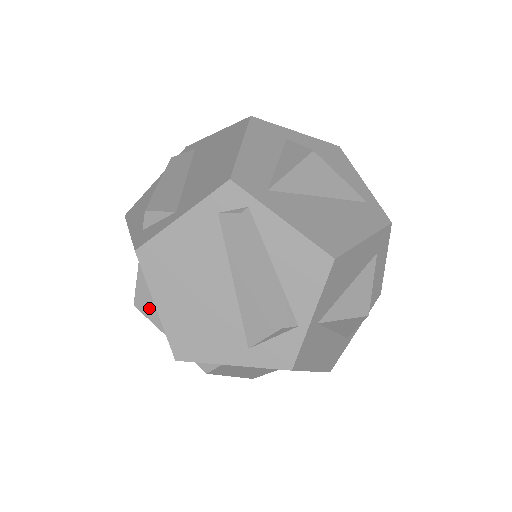
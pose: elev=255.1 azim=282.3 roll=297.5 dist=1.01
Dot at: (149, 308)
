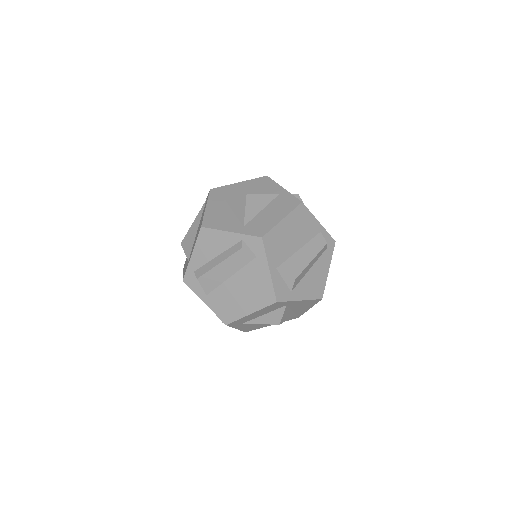
Dot at: occluded
